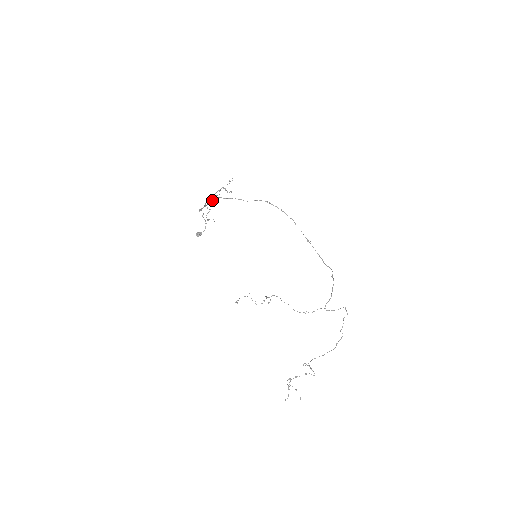
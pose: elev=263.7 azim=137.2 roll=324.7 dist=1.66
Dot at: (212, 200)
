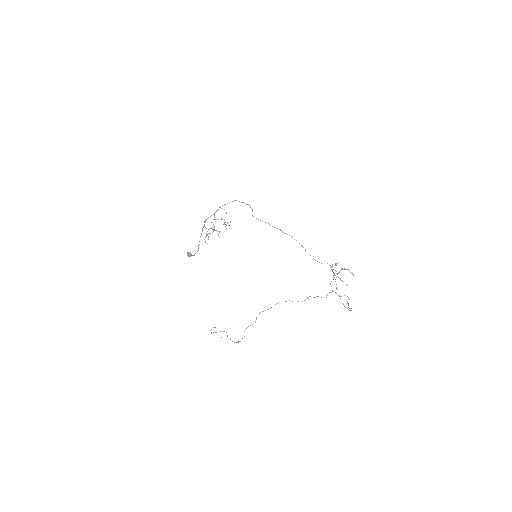
Dot at: occluded
